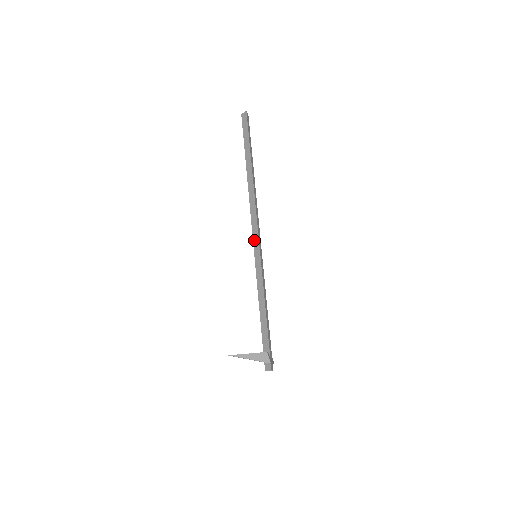
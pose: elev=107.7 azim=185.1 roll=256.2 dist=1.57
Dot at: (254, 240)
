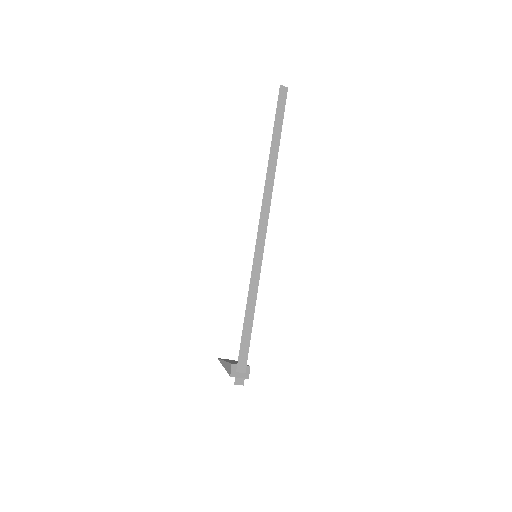
Dot at: occluded
